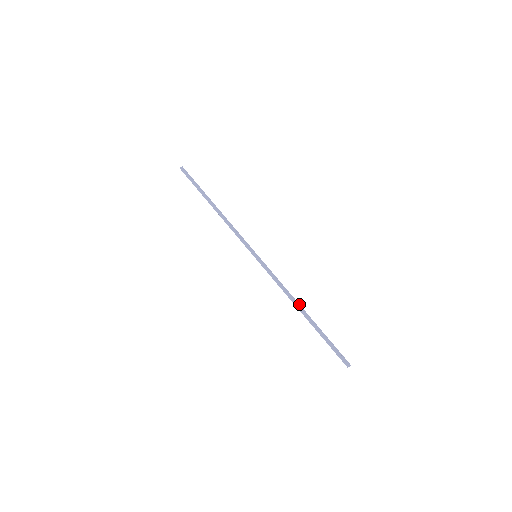
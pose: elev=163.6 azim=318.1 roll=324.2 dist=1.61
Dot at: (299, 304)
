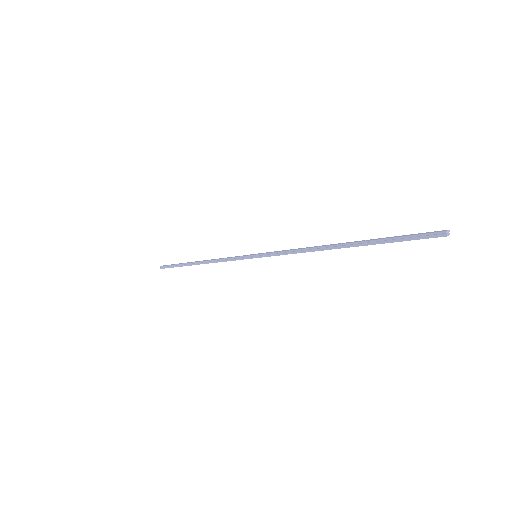
Dot at: (328, 245)
